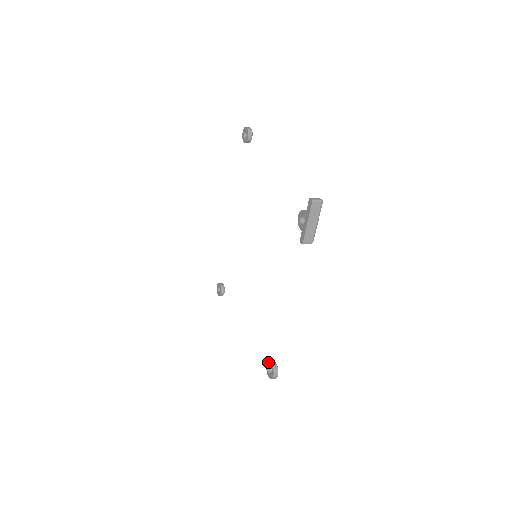
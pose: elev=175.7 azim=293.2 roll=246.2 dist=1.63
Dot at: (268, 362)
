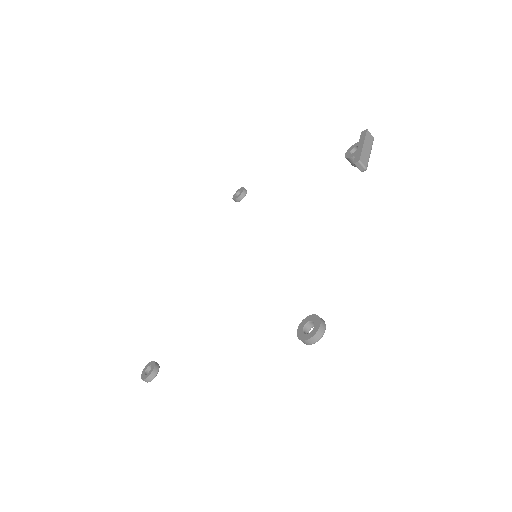
Dot at: (302, 321)
